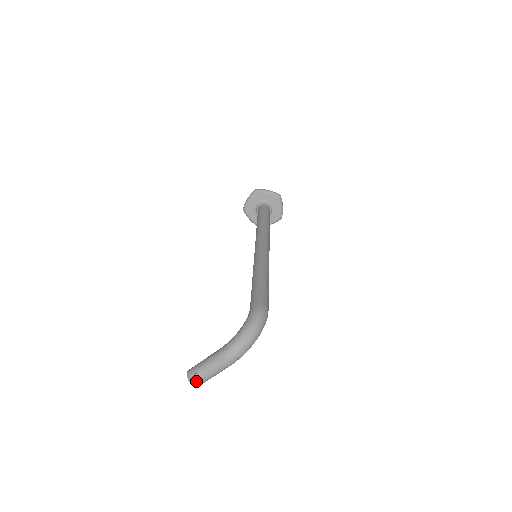
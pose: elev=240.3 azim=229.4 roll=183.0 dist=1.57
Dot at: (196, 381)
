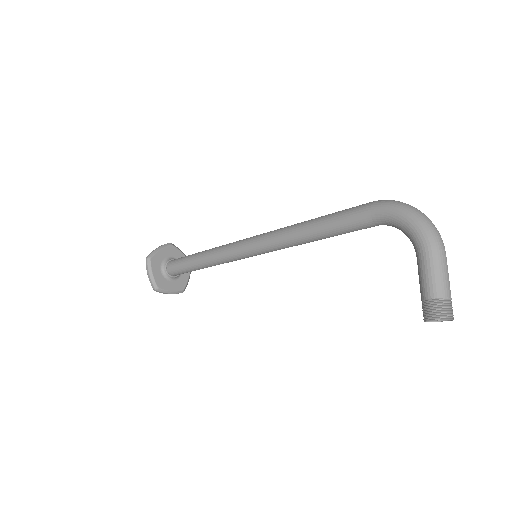
Dot at: (450, 310)
